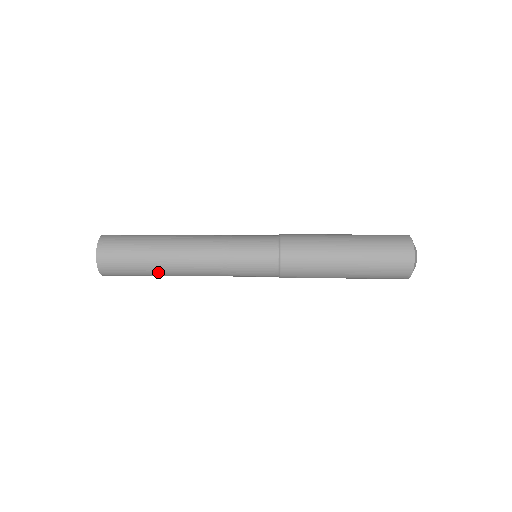
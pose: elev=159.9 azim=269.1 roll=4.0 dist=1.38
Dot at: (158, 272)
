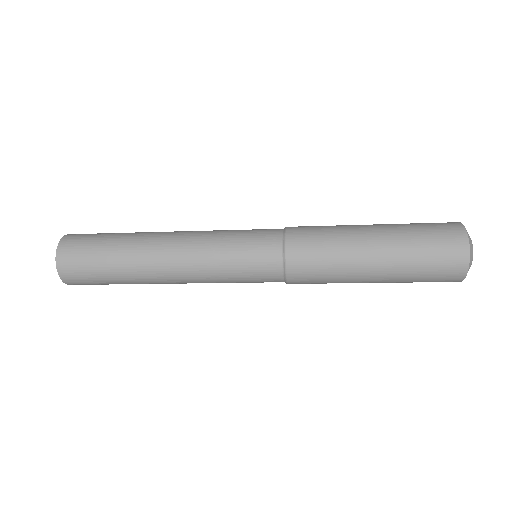
Dot at: (128, 267)
